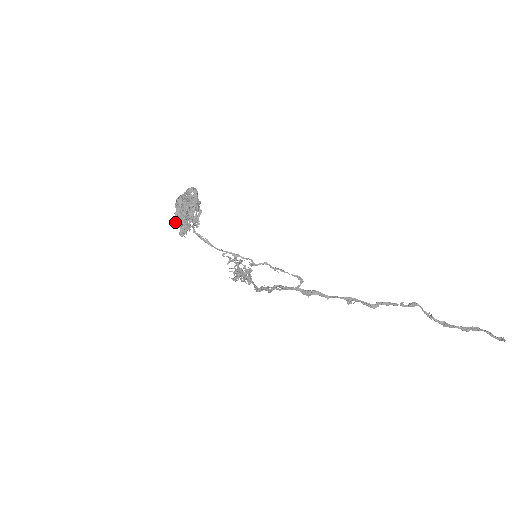
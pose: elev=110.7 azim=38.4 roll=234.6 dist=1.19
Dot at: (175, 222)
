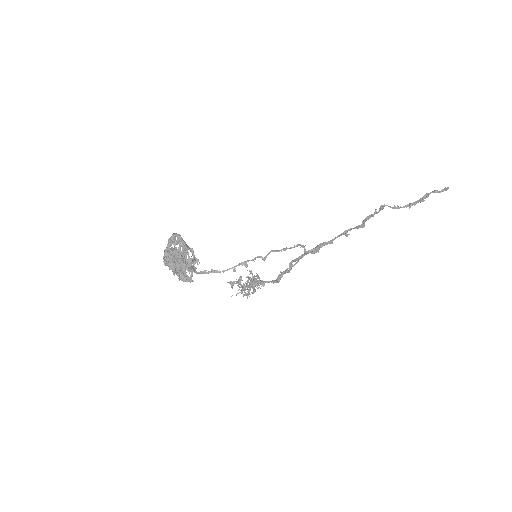
Dot at: occluded
